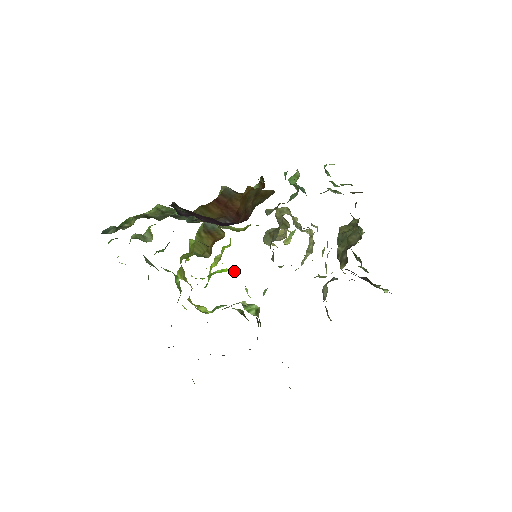
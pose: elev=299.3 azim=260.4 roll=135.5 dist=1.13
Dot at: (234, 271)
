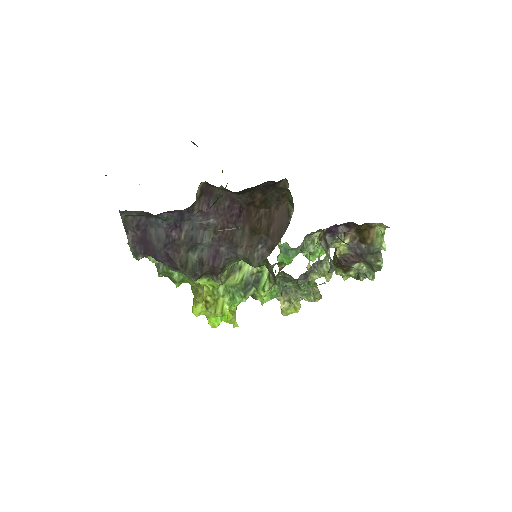
Dot at: occluded
